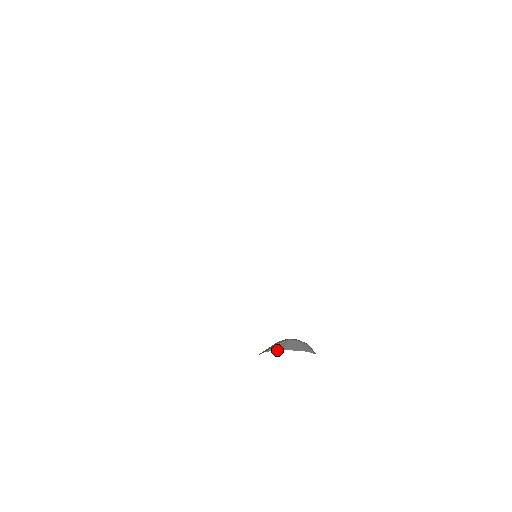
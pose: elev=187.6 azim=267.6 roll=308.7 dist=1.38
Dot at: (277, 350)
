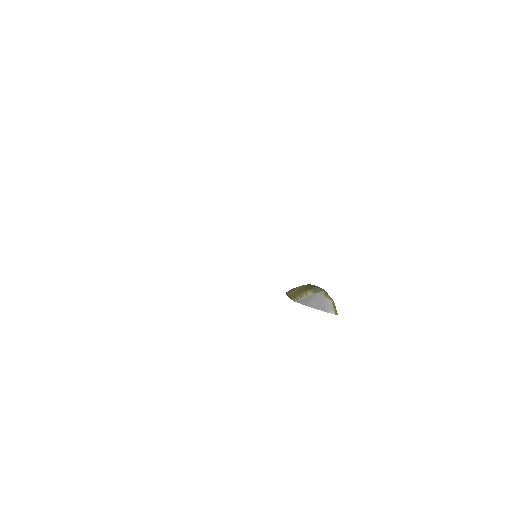
Dot at: (302, 304)
